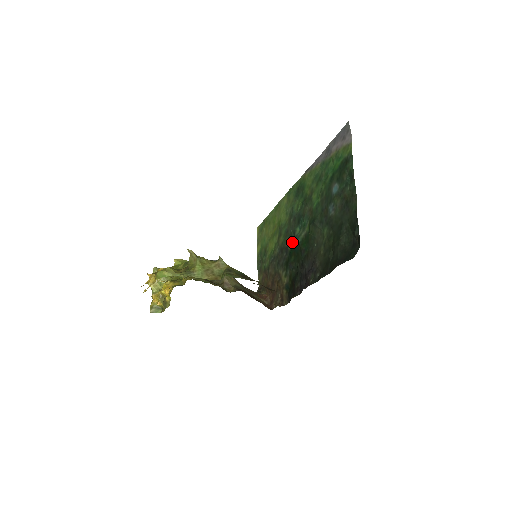
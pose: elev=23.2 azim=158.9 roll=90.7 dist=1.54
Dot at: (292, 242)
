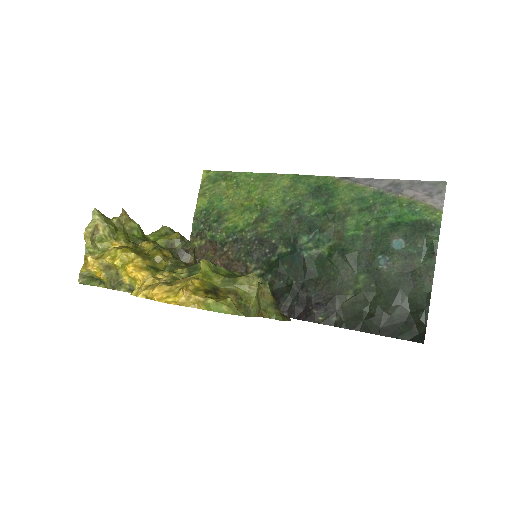
Dot at: (289, 247)
